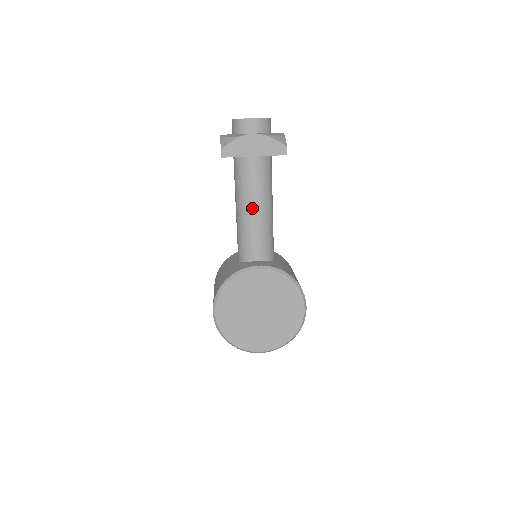
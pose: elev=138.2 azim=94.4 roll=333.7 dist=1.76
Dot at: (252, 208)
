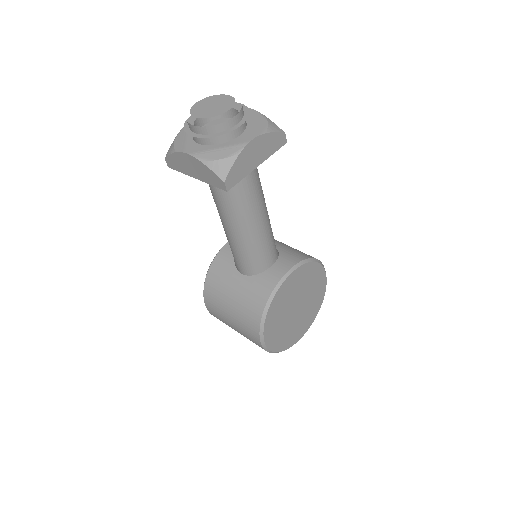
Dot at: (257, 219)
